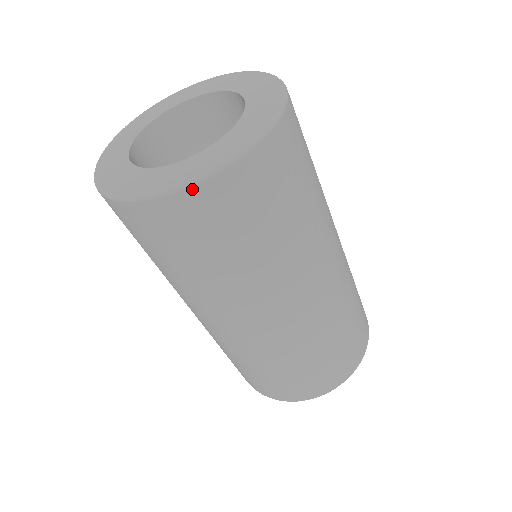
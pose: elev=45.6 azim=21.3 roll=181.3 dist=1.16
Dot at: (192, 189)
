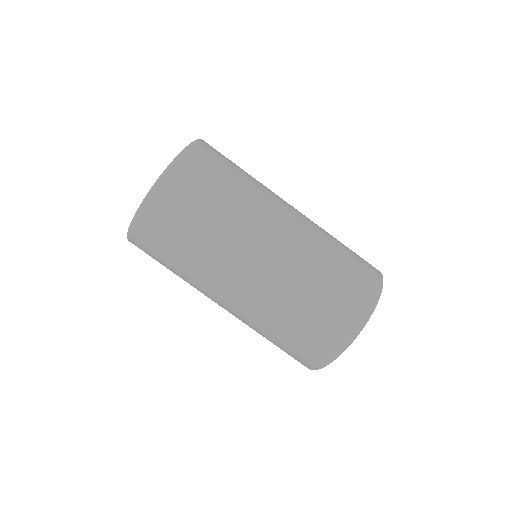
Dot at: (177, 160)
